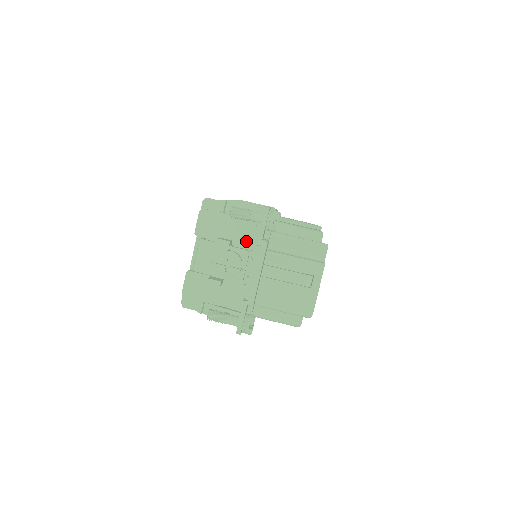
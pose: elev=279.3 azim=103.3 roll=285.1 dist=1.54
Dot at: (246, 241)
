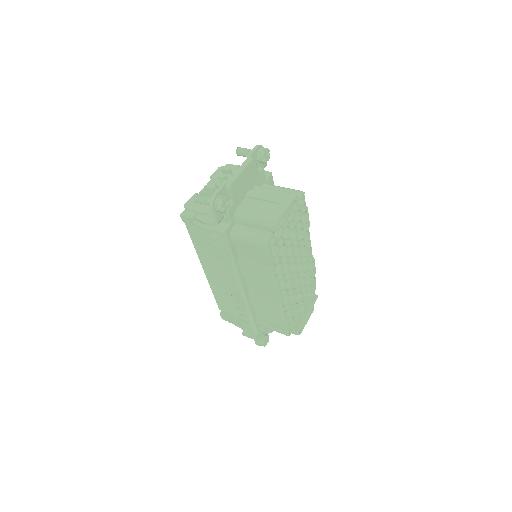
Dot at: occluded
